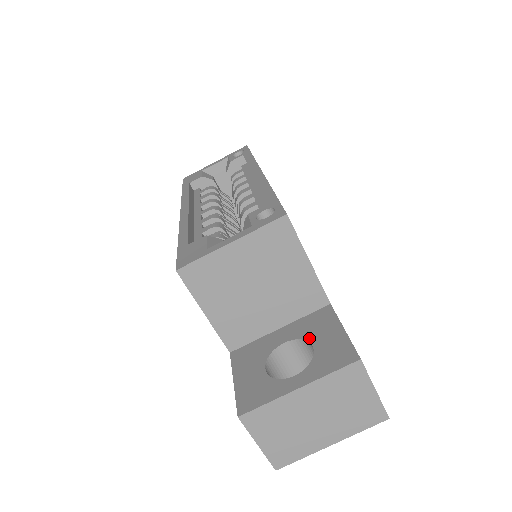
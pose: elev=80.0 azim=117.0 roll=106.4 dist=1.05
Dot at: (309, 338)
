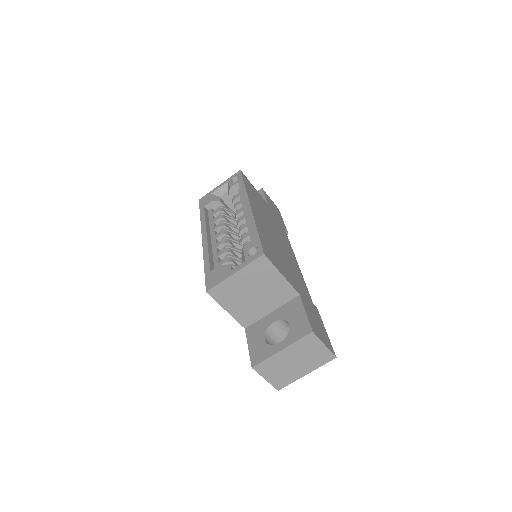
Dot at: (287, 319)
